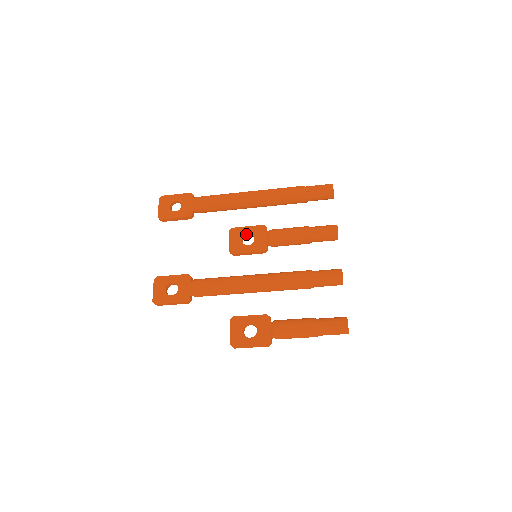
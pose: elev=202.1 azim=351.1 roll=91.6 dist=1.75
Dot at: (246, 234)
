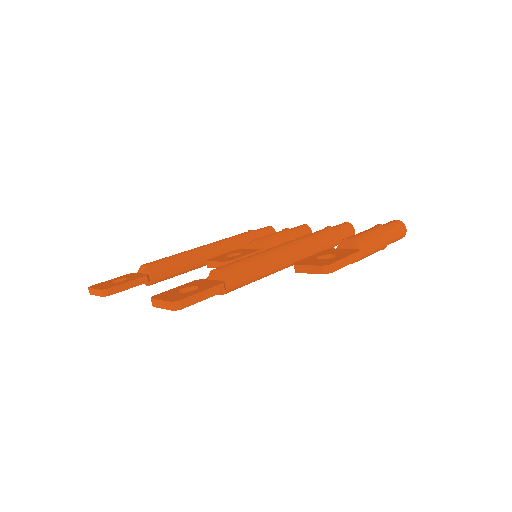
Dot at: occluded
